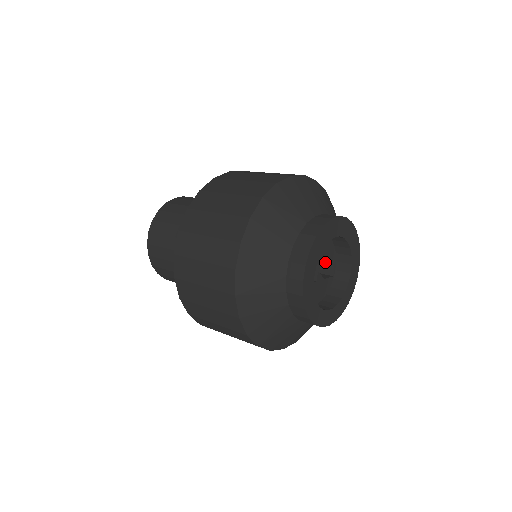
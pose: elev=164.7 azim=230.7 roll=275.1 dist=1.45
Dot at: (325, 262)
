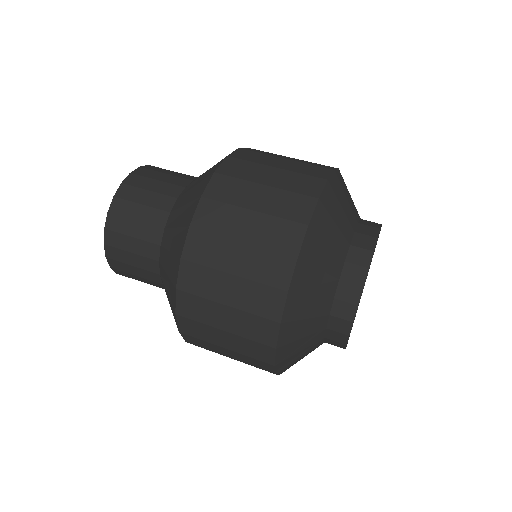
Dot at: occluded
